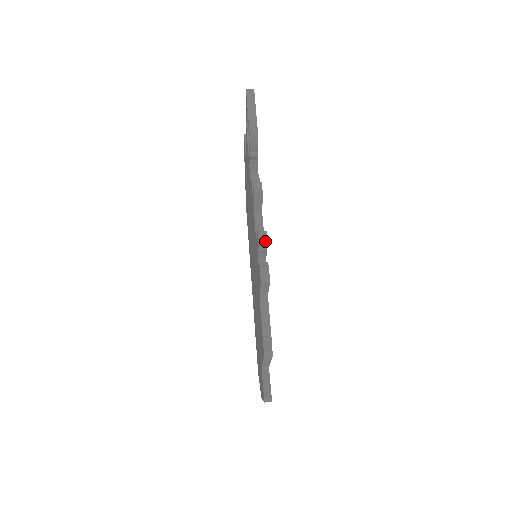
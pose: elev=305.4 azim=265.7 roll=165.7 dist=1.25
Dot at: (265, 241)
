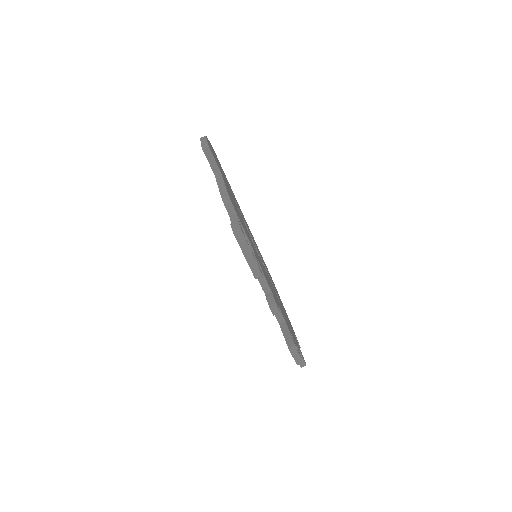
Dot at: (296, 353)
